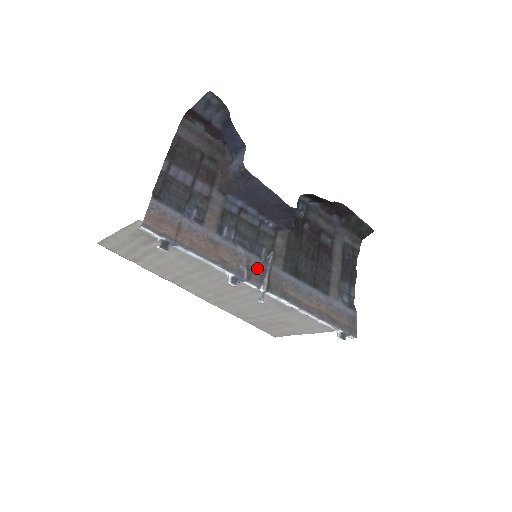
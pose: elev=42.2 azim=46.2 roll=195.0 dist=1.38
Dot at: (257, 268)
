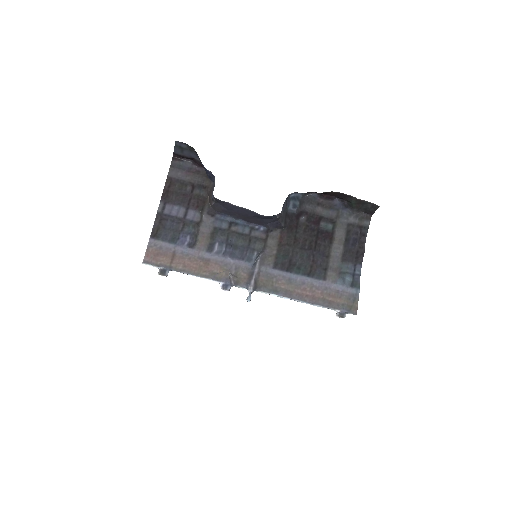
Dot at: (245, 272)
